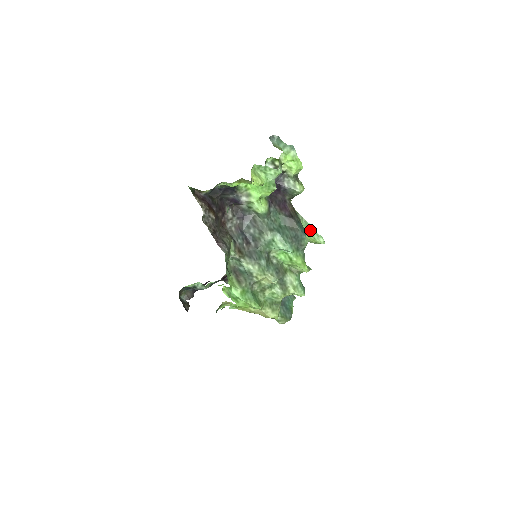
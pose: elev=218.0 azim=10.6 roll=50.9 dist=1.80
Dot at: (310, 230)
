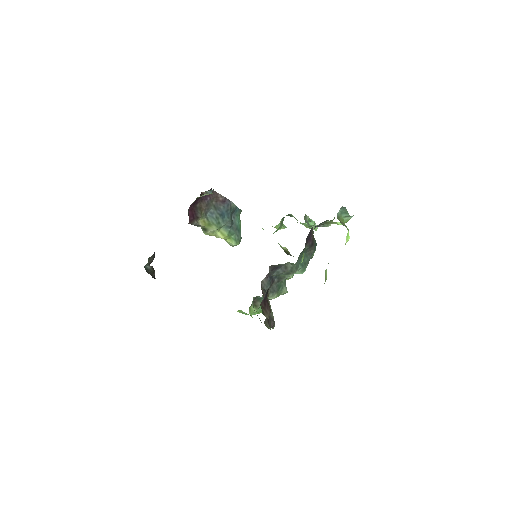
Dot at: (311, 225)
